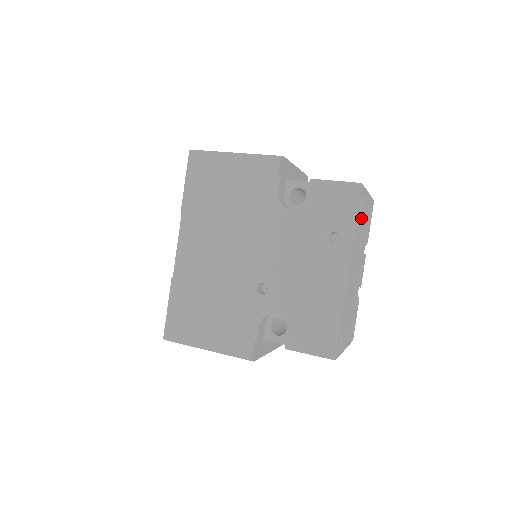
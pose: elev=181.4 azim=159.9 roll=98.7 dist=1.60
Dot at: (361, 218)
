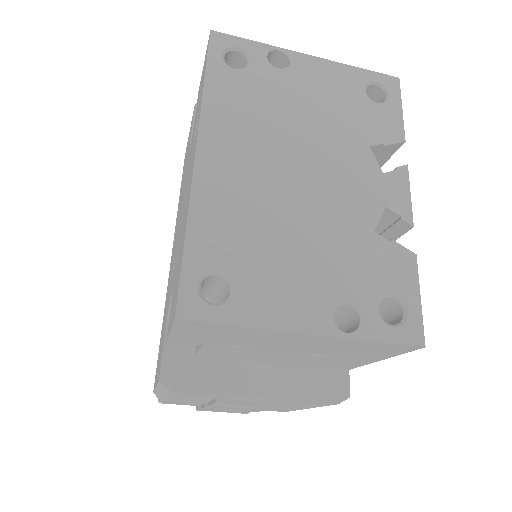
Dot at: (262, 83)
